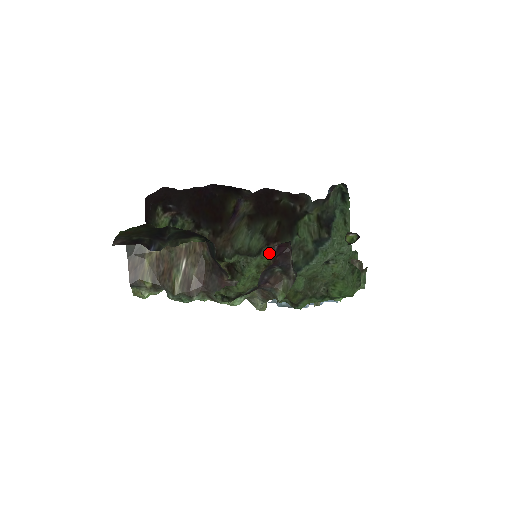
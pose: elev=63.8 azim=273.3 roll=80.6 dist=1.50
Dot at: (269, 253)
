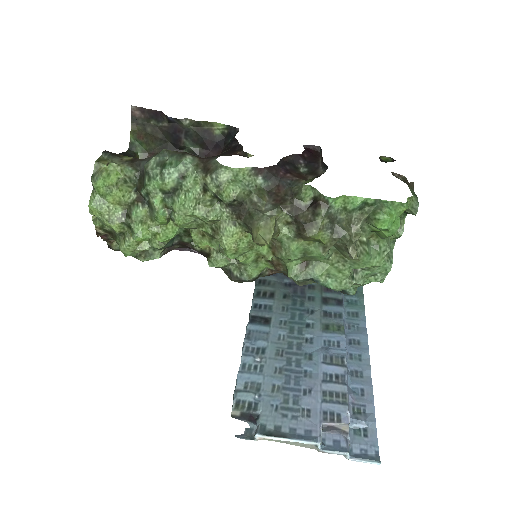
Dot at: (272, 270)
